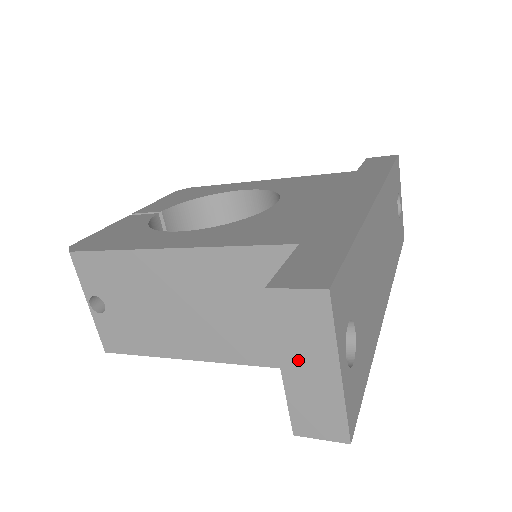
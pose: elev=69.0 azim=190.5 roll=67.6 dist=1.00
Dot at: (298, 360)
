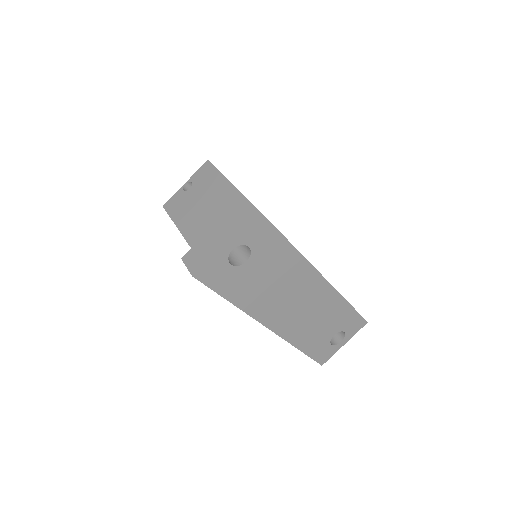
Dot at: (220, 229)
